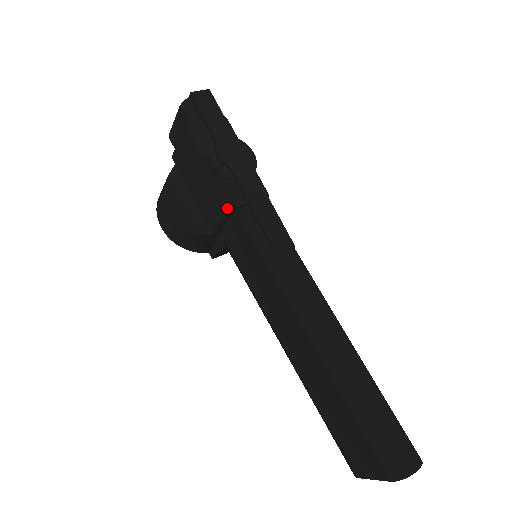
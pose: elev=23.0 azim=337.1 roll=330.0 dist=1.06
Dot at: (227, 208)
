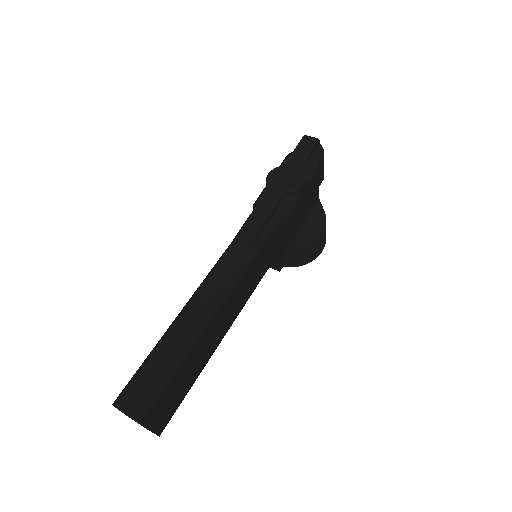
Dot at: occluded
